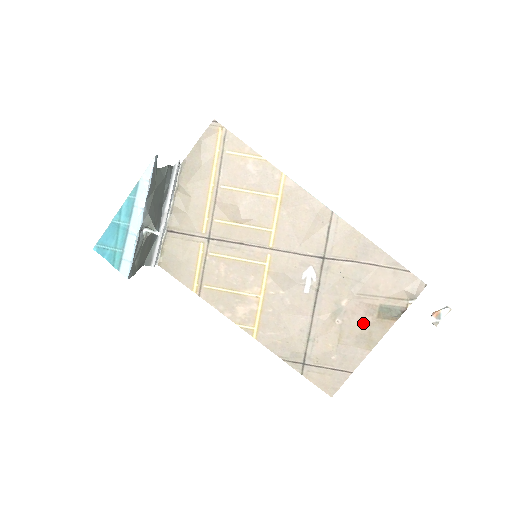
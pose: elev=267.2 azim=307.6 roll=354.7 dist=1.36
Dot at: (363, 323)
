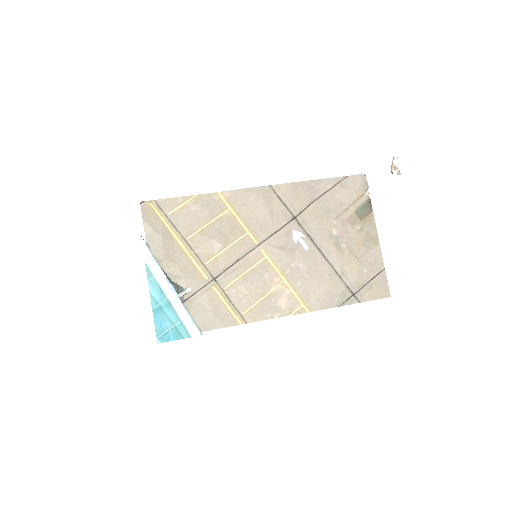
Dot at: (357, 232)
